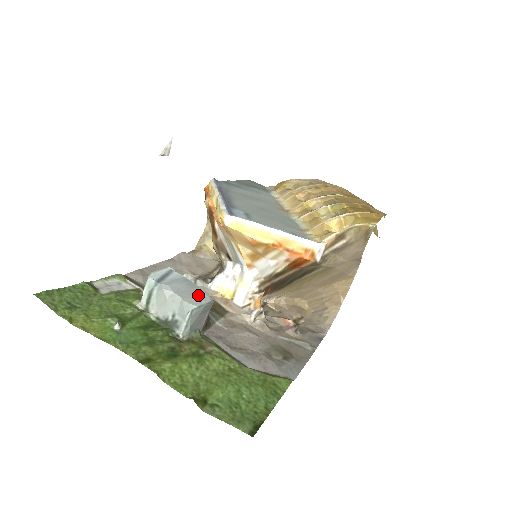
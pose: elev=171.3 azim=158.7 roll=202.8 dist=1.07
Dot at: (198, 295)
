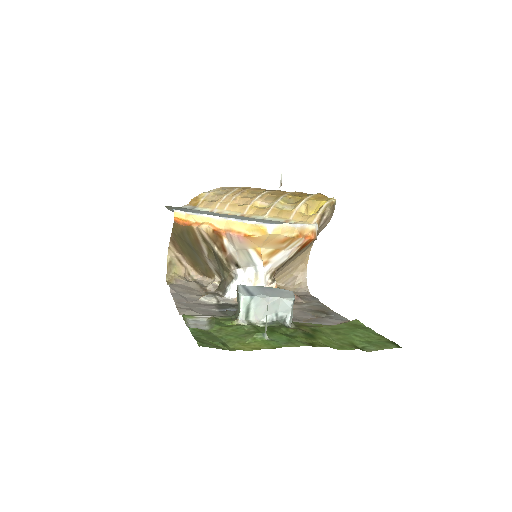
Dot at: (282, 292)
